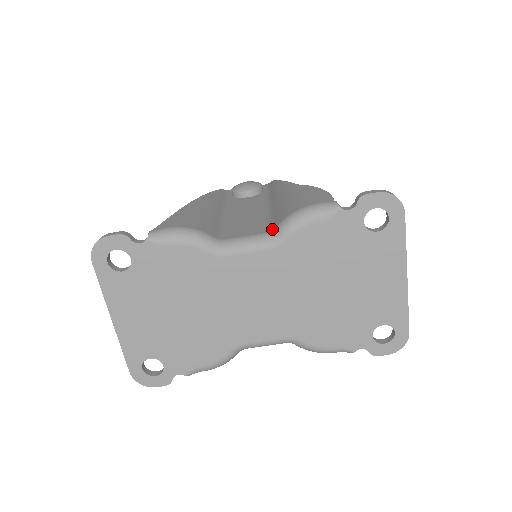
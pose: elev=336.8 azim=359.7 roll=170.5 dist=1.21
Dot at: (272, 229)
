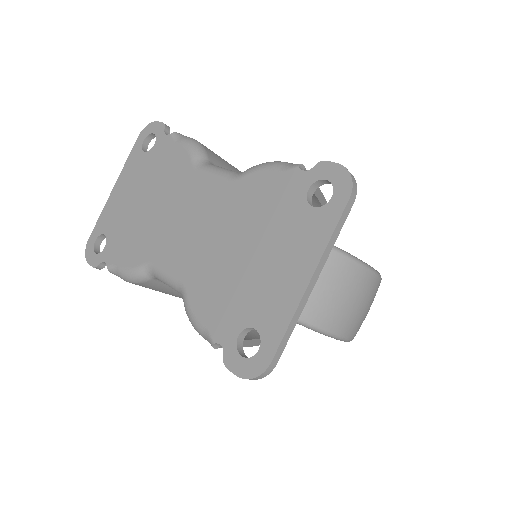
Dot at: occluded
